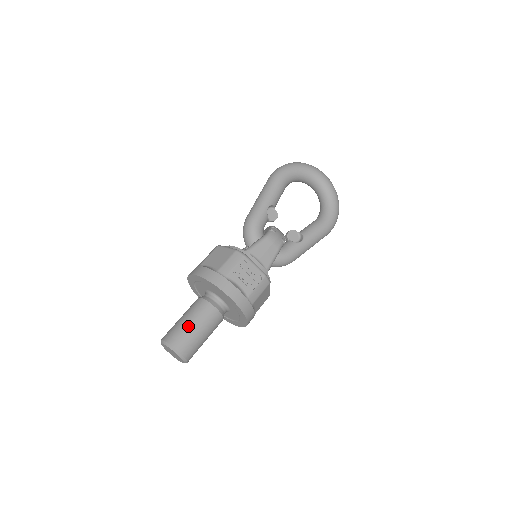
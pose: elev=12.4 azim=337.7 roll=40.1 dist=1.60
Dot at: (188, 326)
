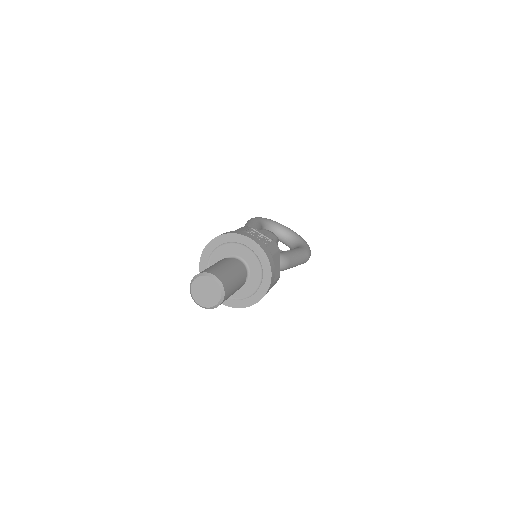
Dot at: (217, 265)
